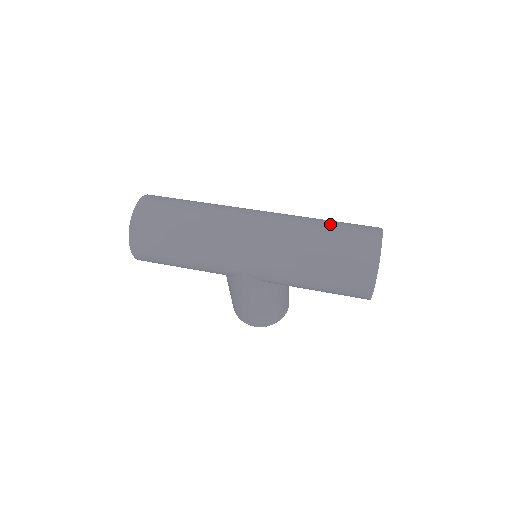
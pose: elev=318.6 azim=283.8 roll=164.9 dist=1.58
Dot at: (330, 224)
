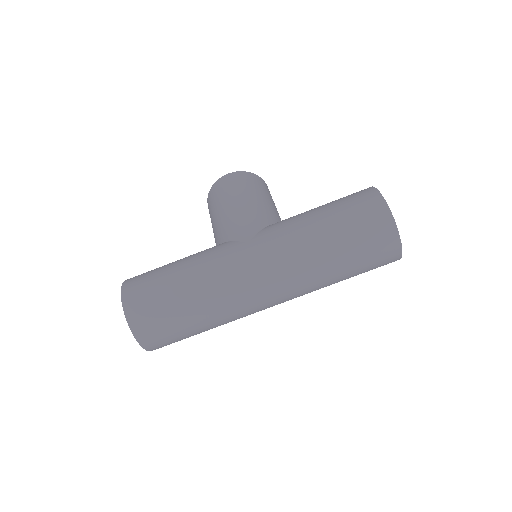
Dot at: (343, 253)
